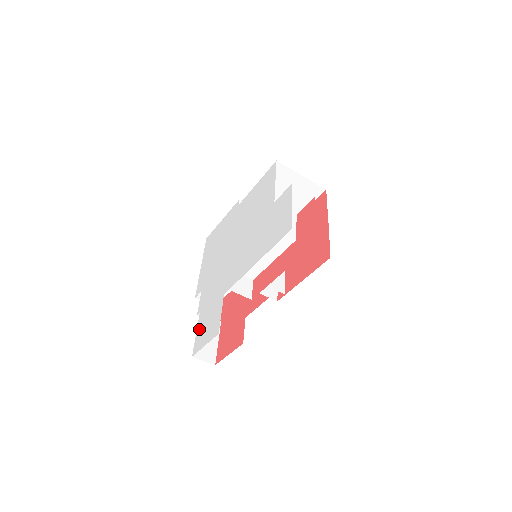
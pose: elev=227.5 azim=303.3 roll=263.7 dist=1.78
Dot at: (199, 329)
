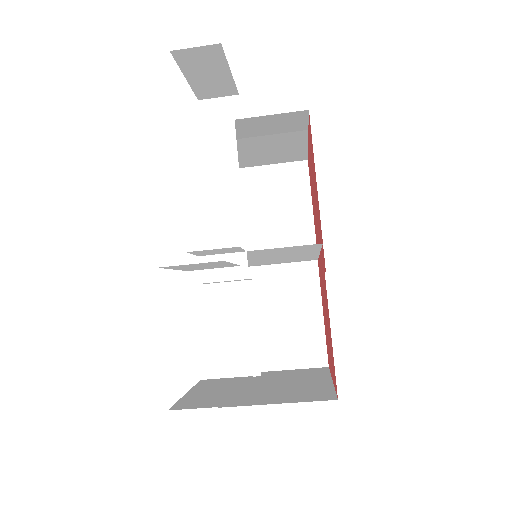
Dot at: occluded
